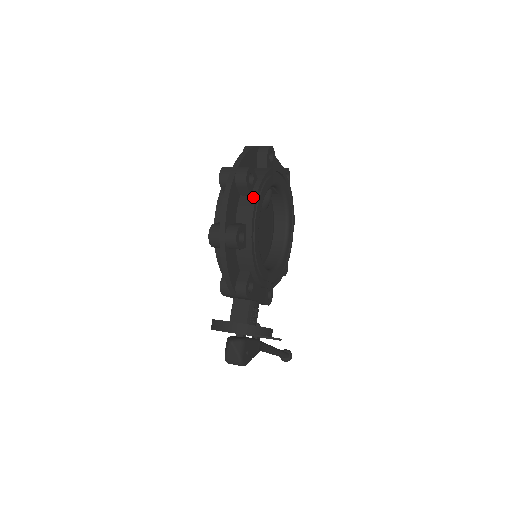
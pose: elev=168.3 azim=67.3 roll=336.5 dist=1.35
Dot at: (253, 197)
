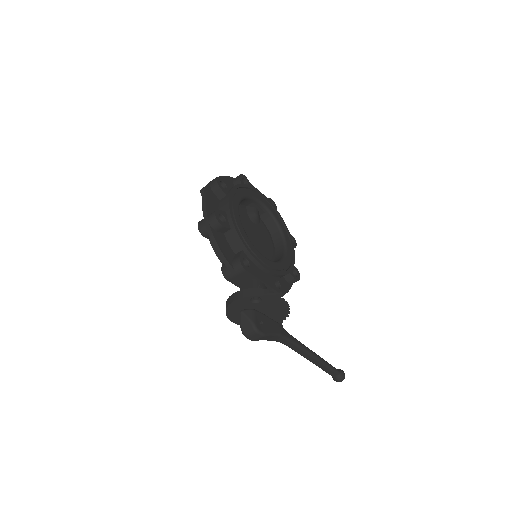
Dot at: (228, 195)
